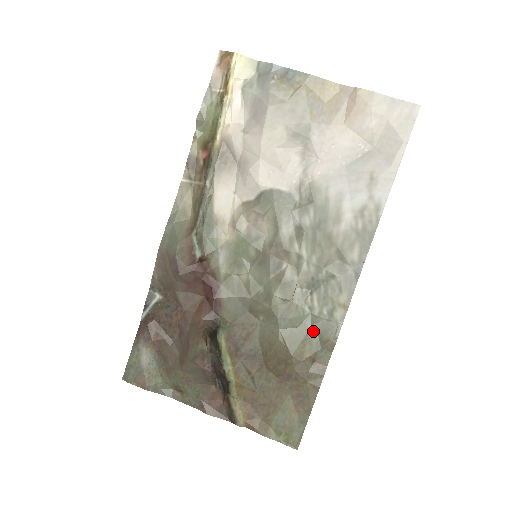
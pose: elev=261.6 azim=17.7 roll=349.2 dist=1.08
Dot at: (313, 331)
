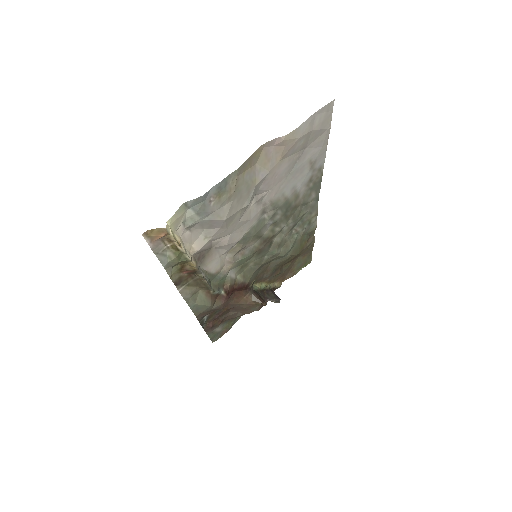
Dot at: (303, 237)
